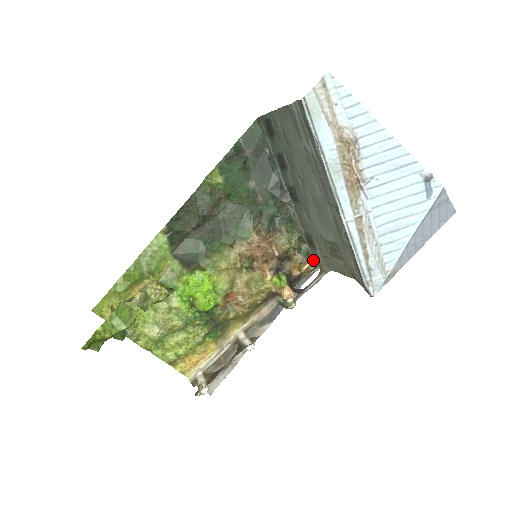
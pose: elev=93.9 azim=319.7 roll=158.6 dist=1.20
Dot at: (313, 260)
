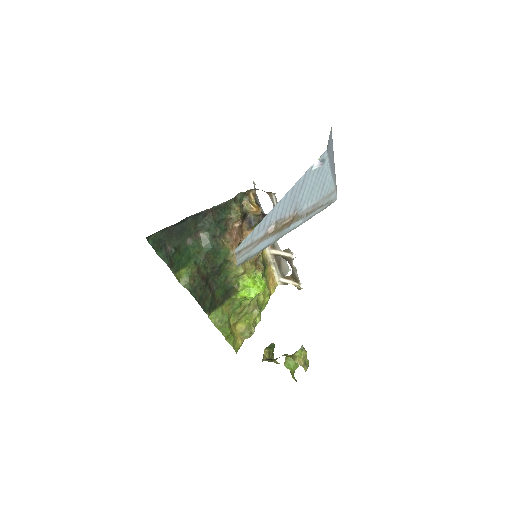
Dot at: (250, 190)
